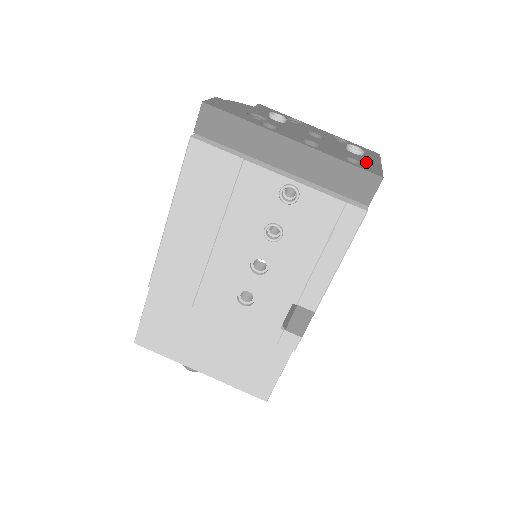
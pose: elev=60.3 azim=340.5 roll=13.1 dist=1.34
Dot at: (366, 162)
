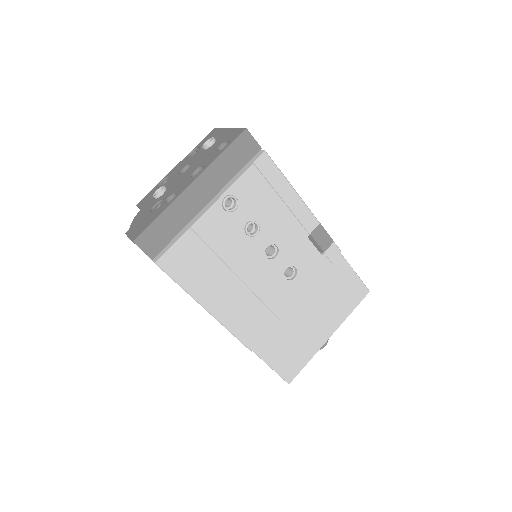
Dot at: (225, 138)
